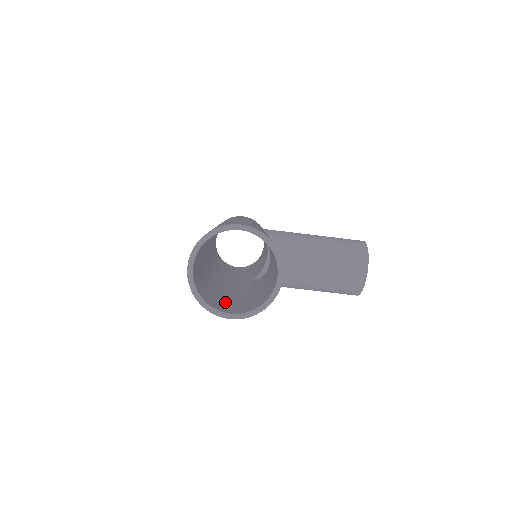
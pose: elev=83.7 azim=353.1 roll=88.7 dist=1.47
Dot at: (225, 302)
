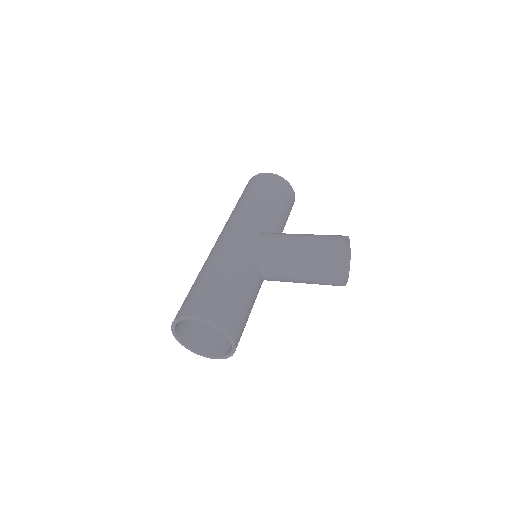
Dot at: (217, 331)
